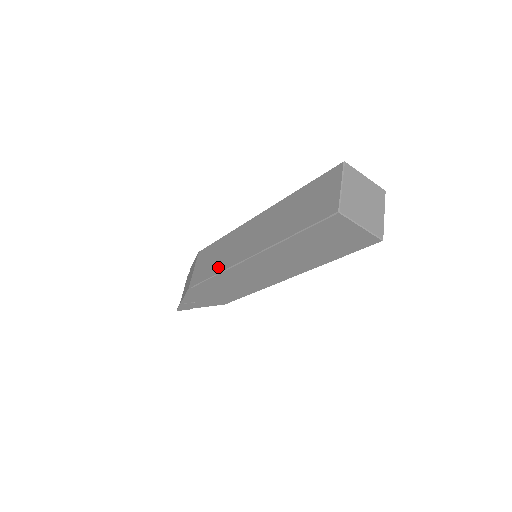
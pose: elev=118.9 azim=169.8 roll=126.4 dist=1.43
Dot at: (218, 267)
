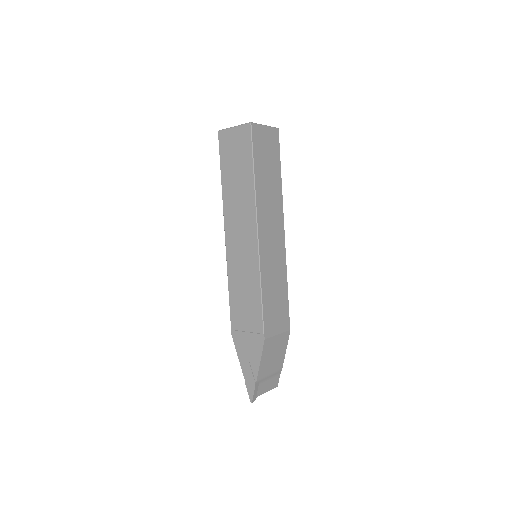
Dot at: occluded
